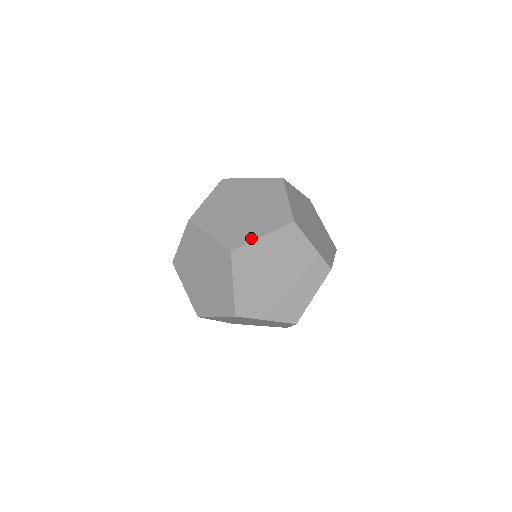
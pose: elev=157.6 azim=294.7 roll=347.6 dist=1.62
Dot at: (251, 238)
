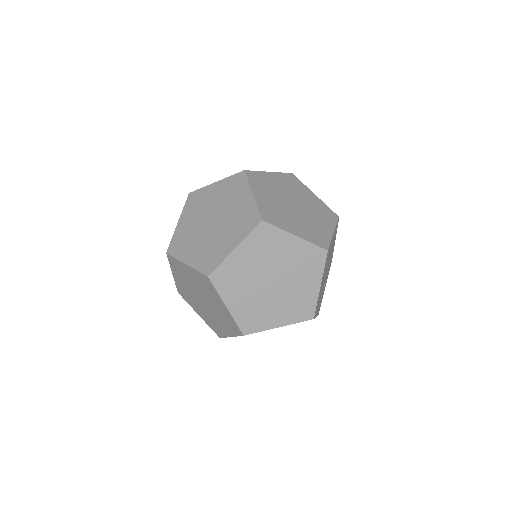
Dot at: (224, 255)
